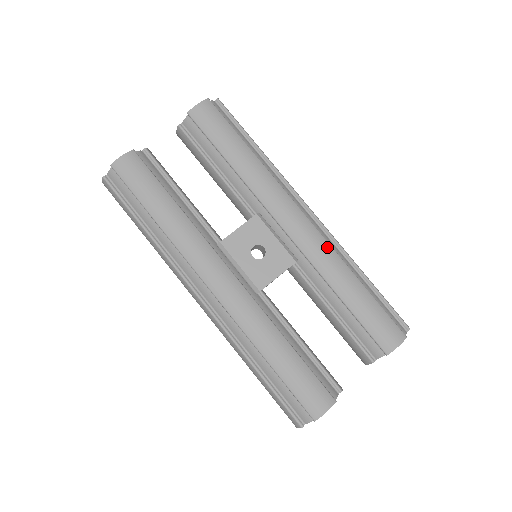
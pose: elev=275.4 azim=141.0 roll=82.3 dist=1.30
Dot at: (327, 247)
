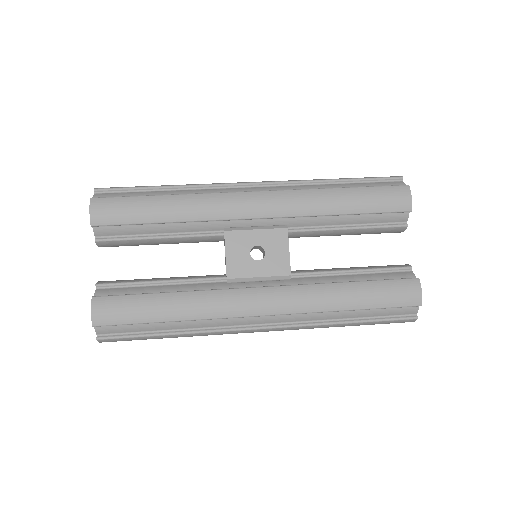
Dot at: (294, 194)
